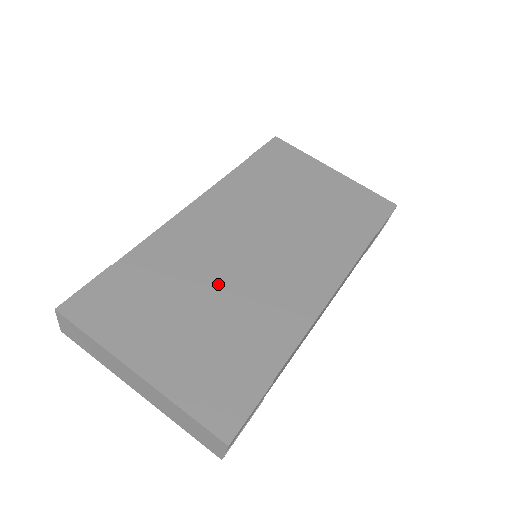
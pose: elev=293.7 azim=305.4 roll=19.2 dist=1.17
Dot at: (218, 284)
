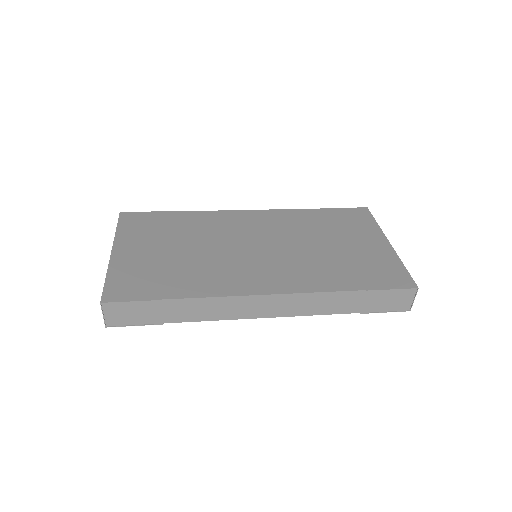
Dot at: (204, 247)
